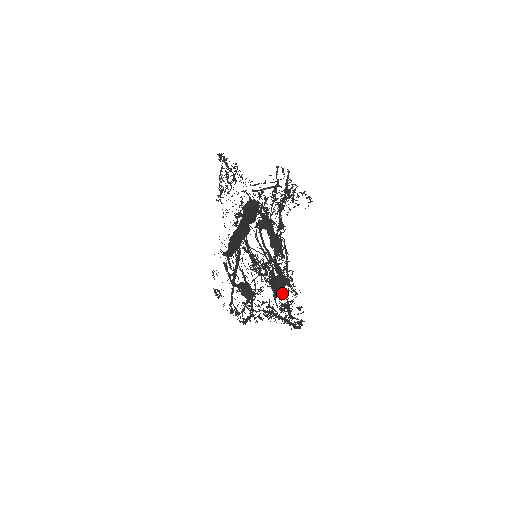
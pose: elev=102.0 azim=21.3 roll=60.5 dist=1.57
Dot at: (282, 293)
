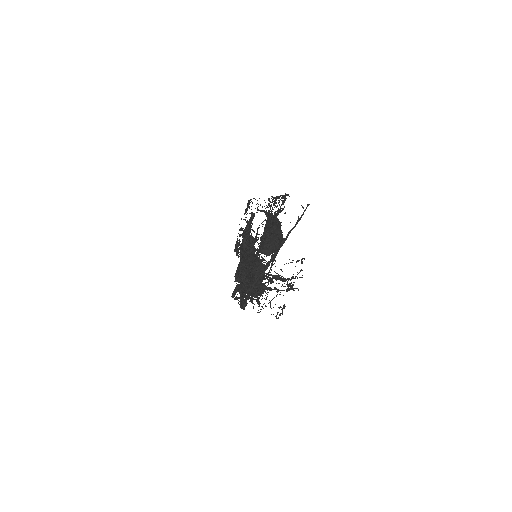
Dot at: occluded
